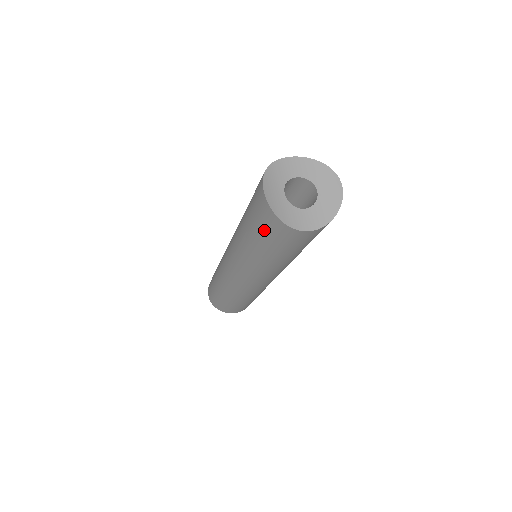
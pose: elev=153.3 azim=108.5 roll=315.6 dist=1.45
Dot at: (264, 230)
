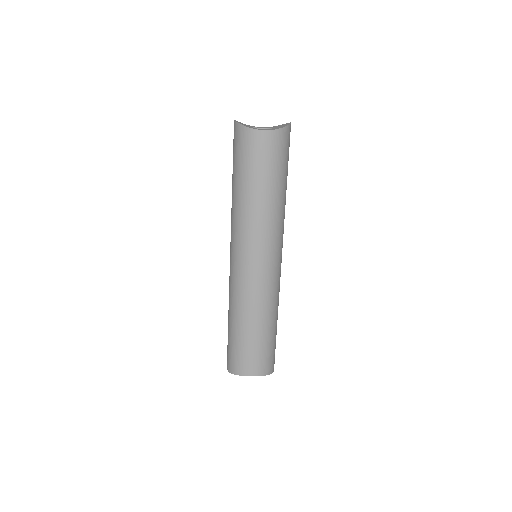
Dot at: (237, 153)
